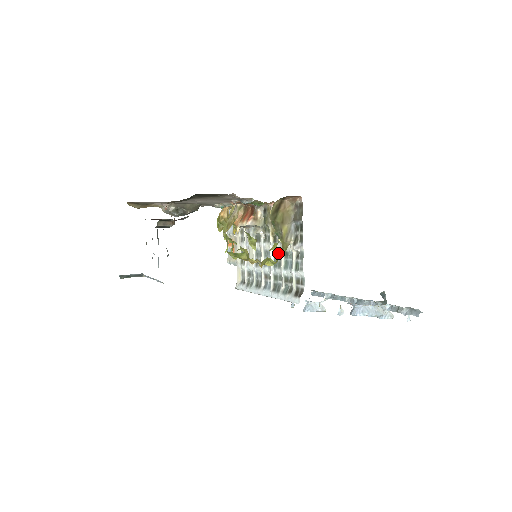
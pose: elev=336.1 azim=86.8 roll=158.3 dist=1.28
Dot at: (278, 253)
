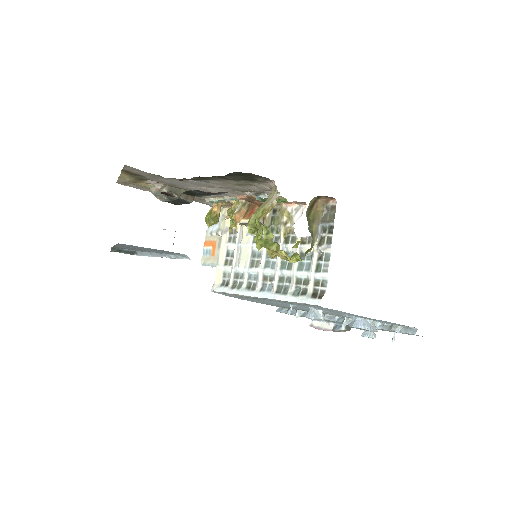
Dot at: occluded
